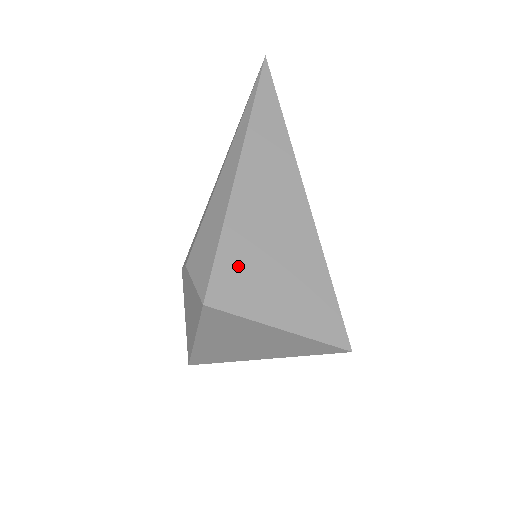
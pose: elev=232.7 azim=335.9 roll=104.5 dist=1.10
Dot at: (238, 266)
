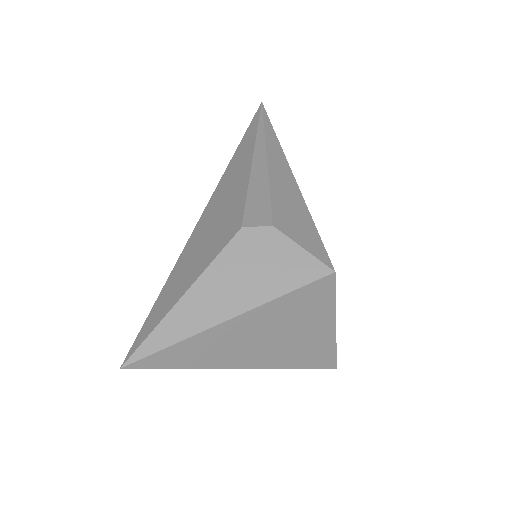
Dot at: occluded
